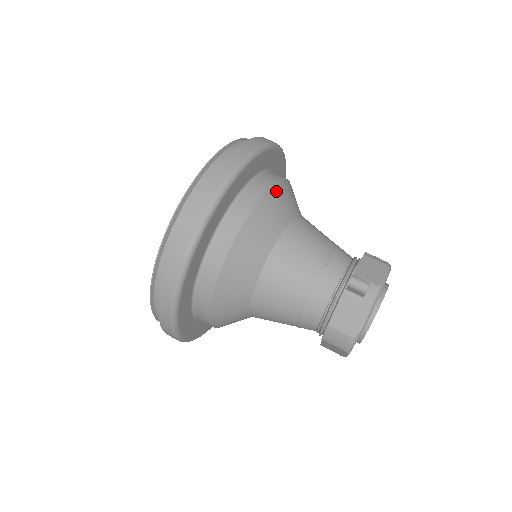
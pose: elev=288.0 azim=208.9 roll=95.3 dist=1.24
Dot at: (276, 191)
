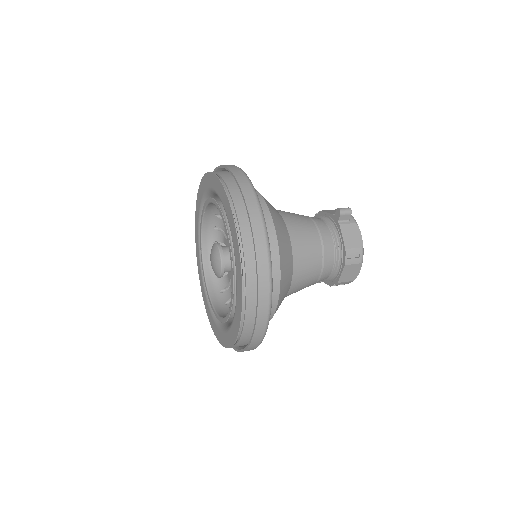
Dot at: occluded
